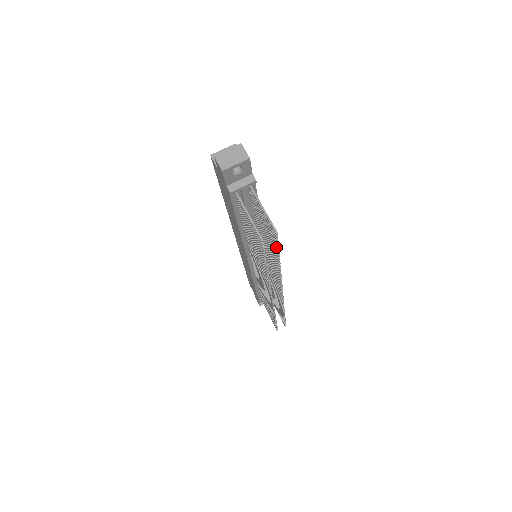
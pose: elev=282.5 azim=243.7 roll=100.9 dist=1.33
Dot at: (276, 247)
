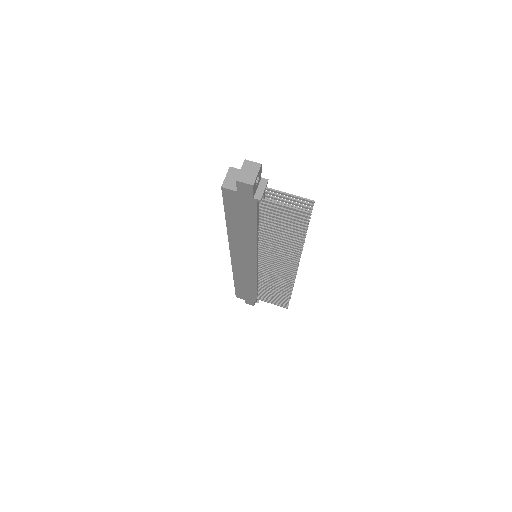
Dot at: occluded
